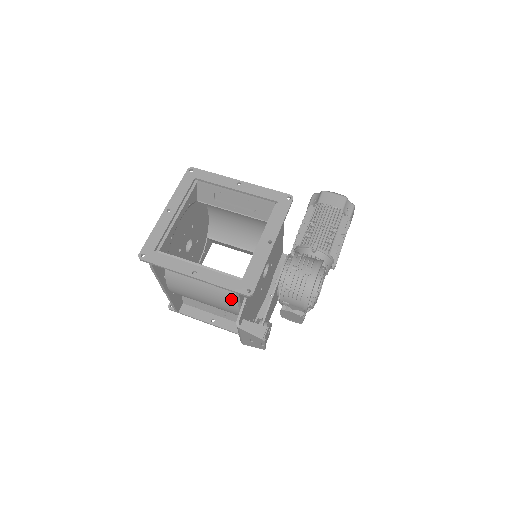
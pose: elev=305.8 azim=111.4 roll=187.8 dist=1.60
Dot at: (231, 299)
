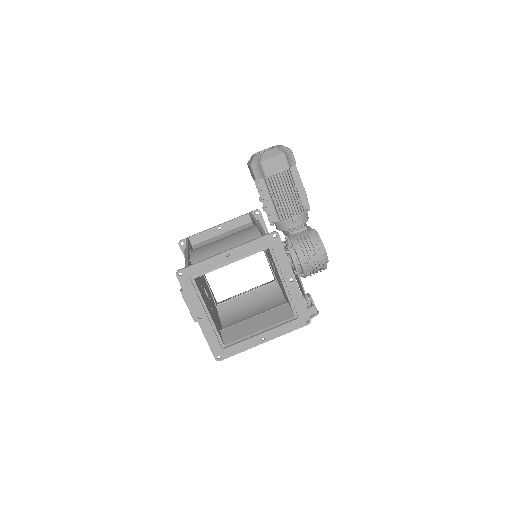
Dot at: occluded
